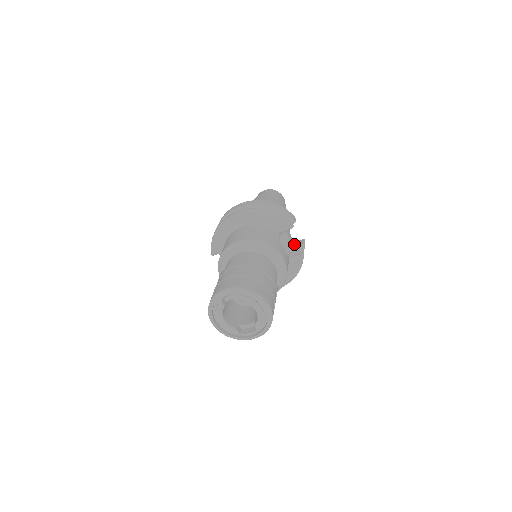
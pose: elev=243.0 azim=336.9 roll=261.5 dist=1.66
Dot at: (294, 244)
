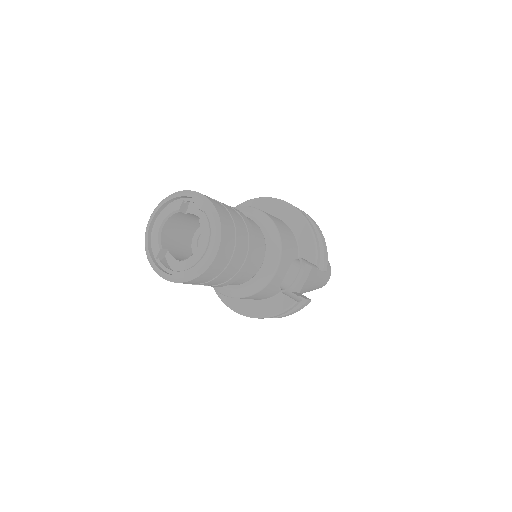
Dot at: (298, 292)
